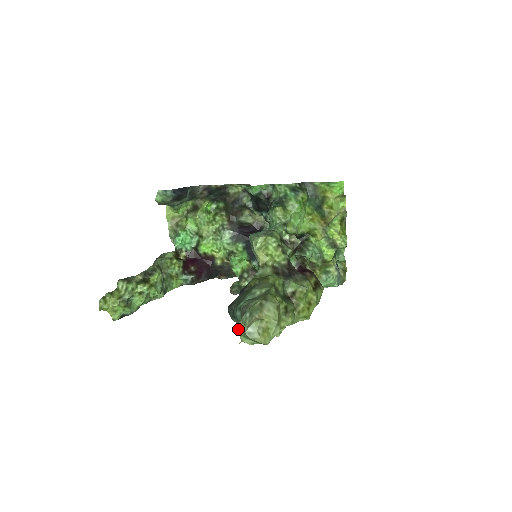
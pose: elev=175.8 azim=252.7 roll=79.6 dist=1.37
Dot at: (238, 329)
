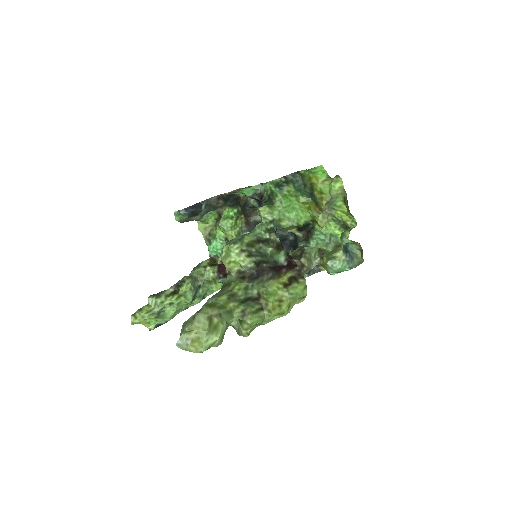
Dot at: occluded
